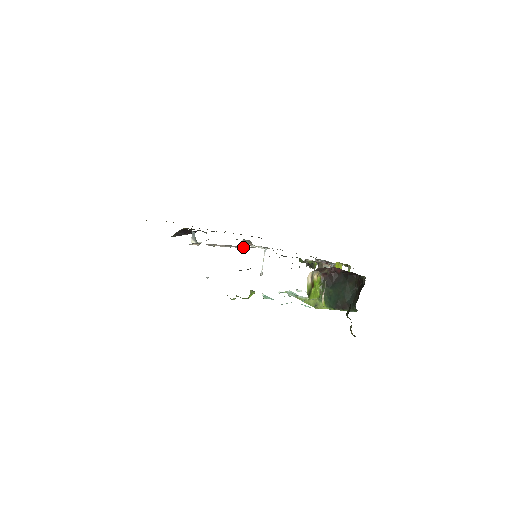
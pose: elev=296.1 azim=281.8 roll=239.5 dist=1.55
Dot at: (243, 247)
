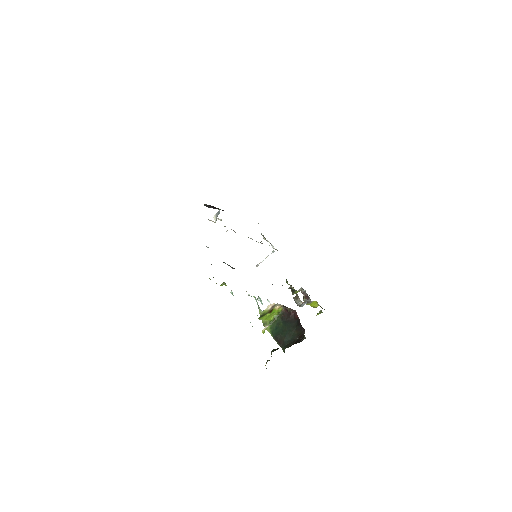
Dot at: occluded
